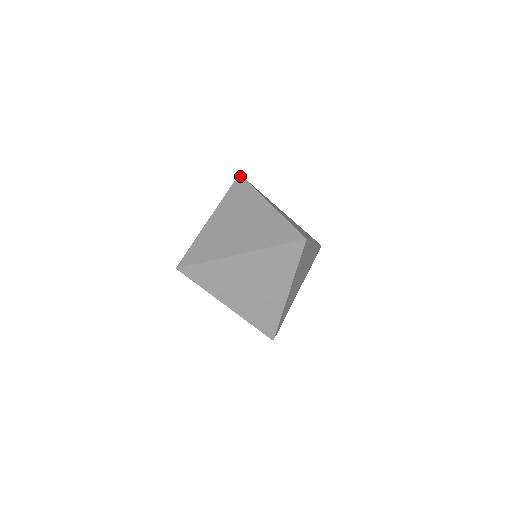
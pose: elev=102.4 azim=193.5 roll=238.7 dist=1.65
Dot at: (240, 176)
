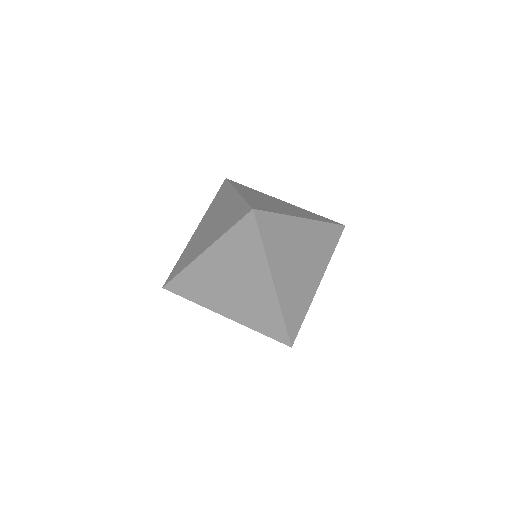
Dot at: (225, 180)
